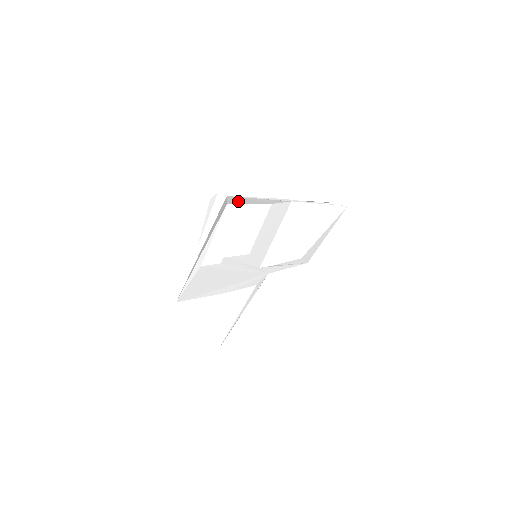
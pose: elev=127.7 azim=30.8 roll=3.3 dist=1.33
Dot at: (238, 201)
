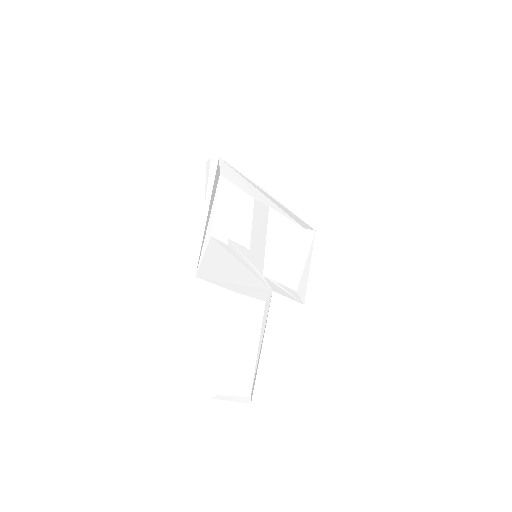
Dot at: (228, 175)
